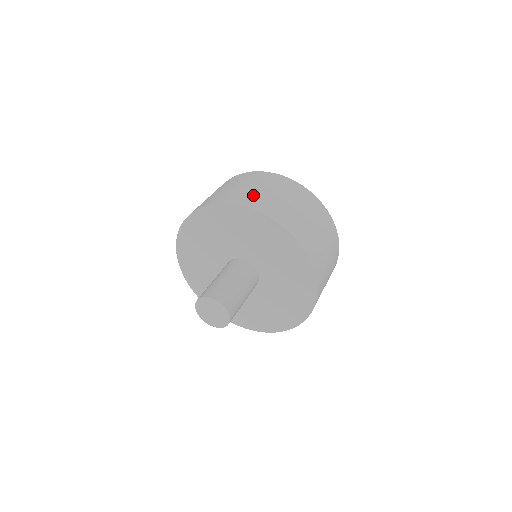
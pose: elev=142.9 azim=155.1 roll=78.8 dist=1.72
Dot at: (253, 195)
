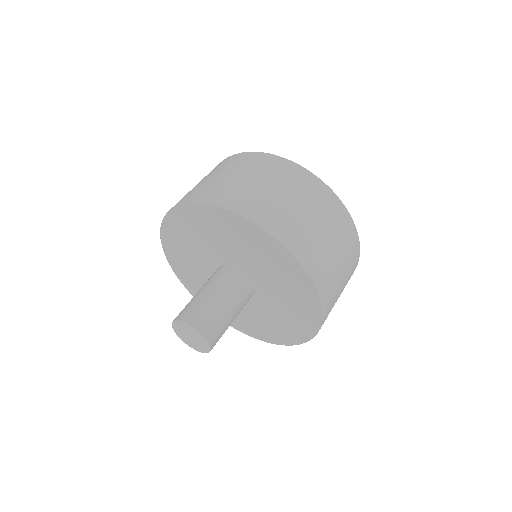
Dot at: (200, 187)
